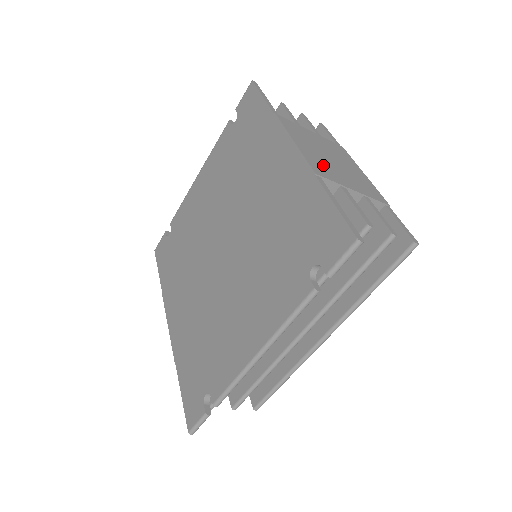
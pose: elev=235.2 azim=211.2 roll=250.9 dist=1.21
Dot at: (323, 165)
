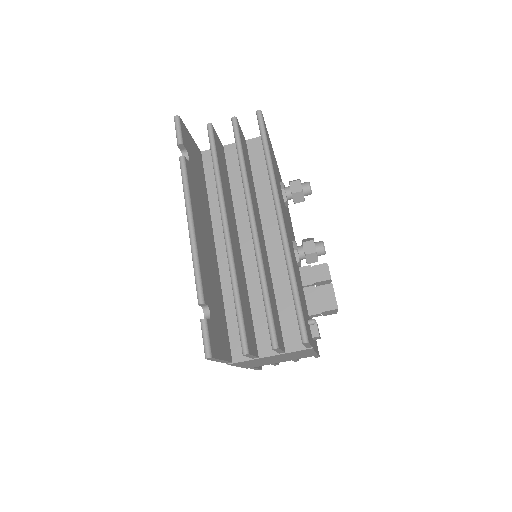
Dot at: occluded
